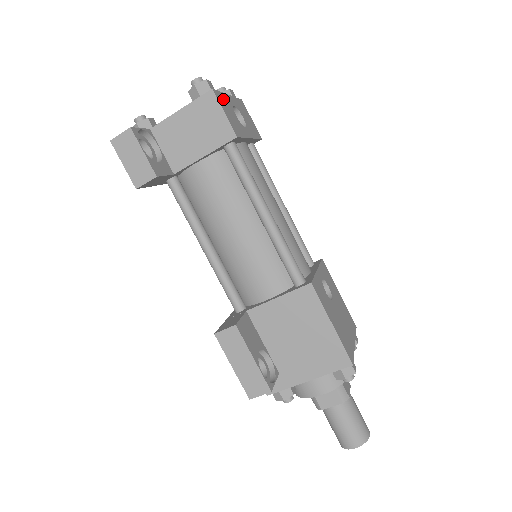
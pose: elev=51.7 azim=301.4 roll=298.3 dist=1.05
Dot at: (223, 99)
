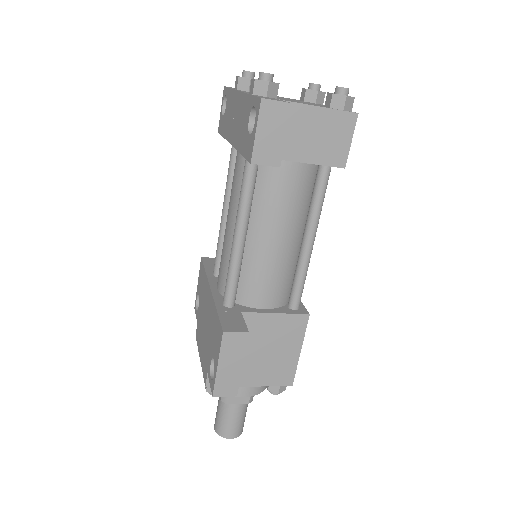
Dot at: occluded
